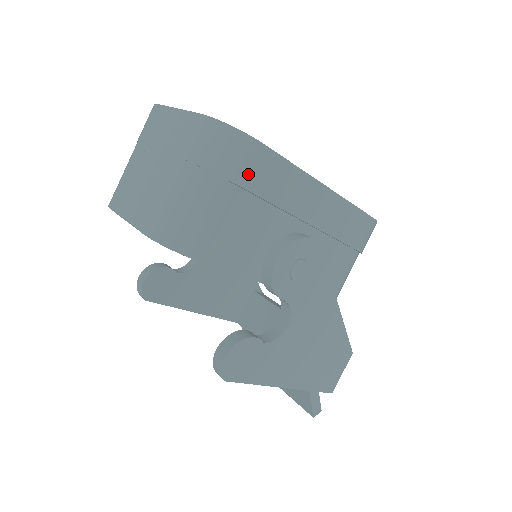
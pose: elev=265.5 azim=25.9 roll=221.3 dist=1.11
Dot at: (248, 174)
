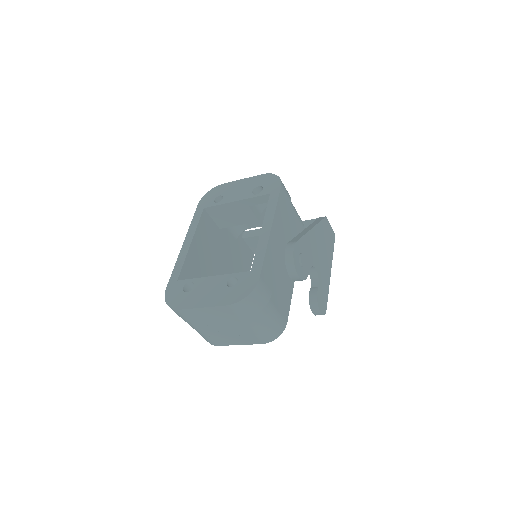
Dot at: (268, 289)
